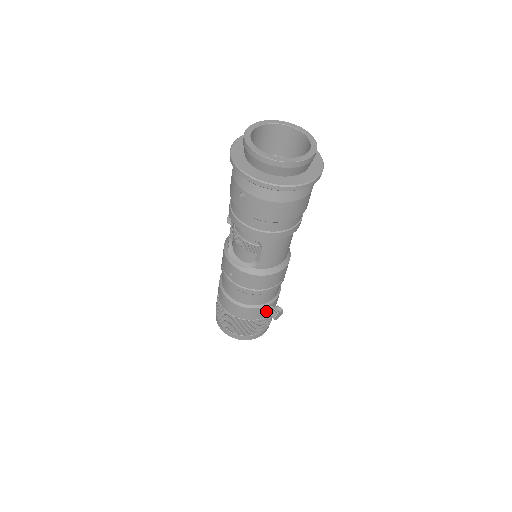
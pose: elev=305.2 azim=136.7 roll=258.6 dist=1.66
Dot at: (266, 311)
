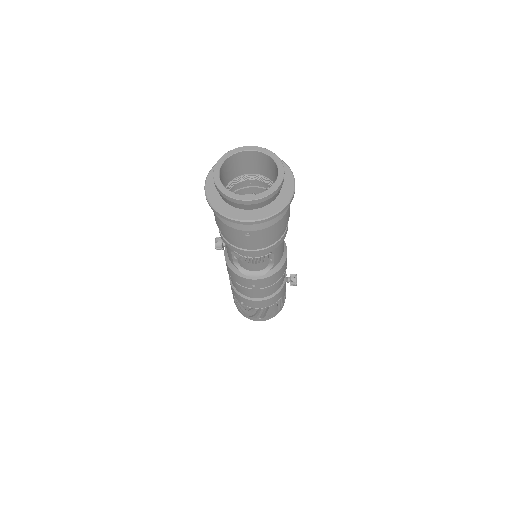
Dot at: (285, 285)
